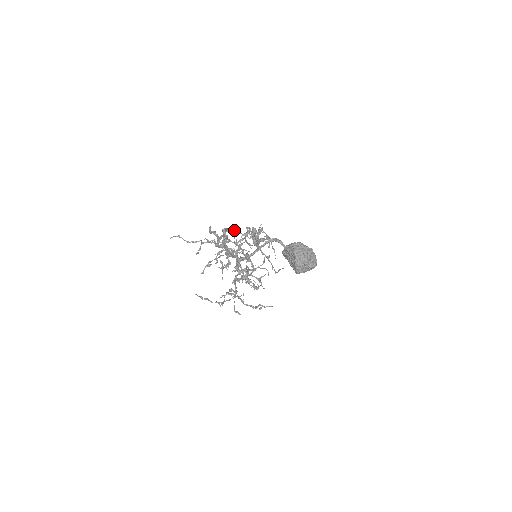
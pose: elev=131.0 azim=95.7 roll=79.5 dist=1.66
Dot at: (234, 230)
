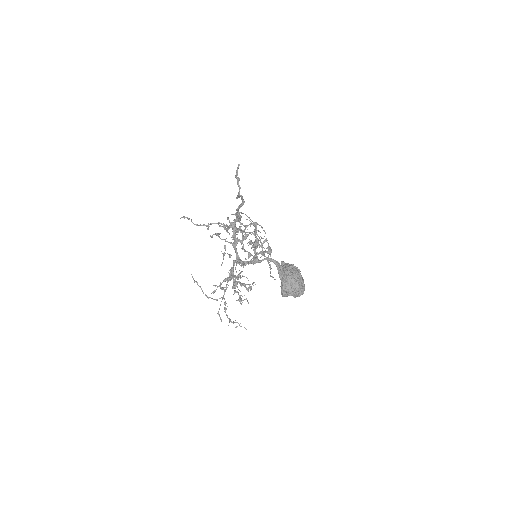
Dot at: occluded
